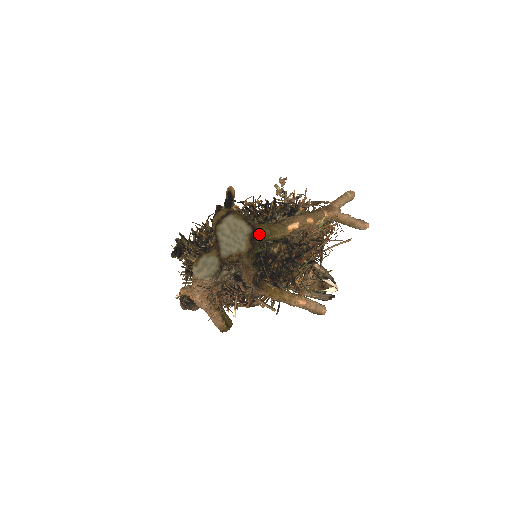
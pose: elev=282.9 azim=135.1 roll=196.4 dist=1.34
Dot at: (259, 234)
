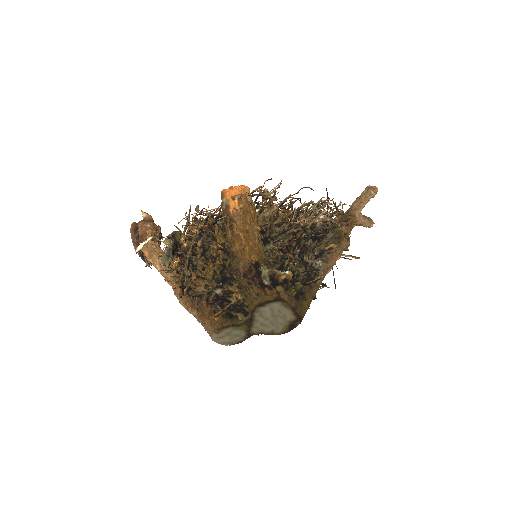
Dot at: (301, 321)
